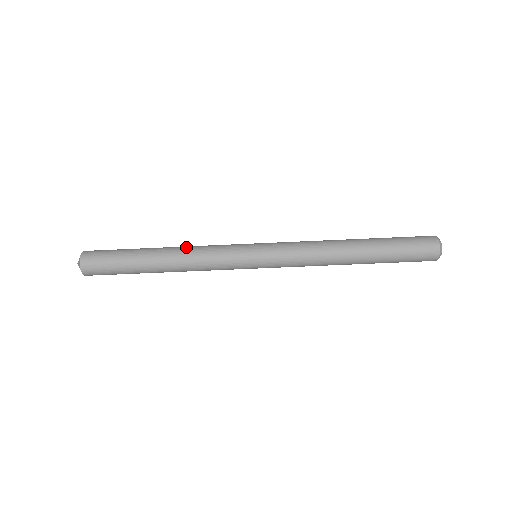
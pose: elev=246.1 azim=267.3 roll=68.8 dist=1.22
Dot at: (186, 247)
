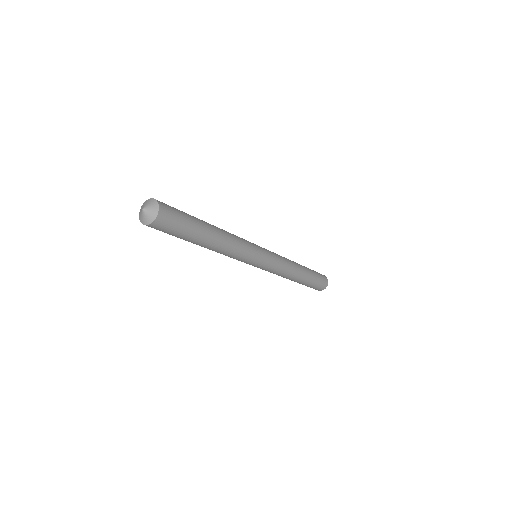
Dot at: (229, 233)
